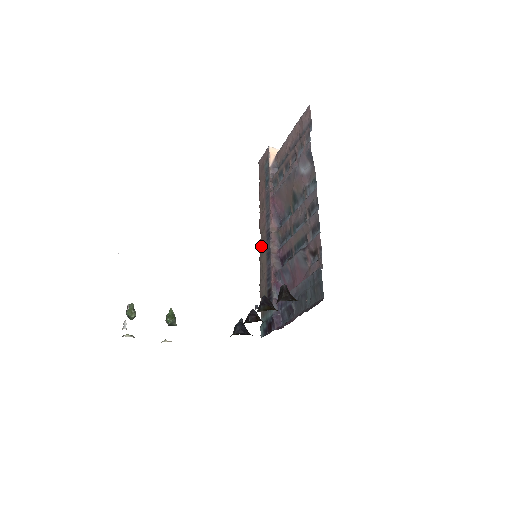
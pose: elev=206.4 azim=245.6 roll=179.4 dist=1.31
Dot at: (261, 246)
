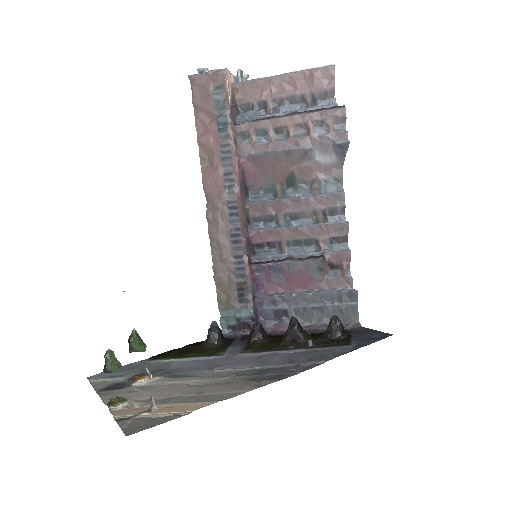
Dot at: (213, 218)
